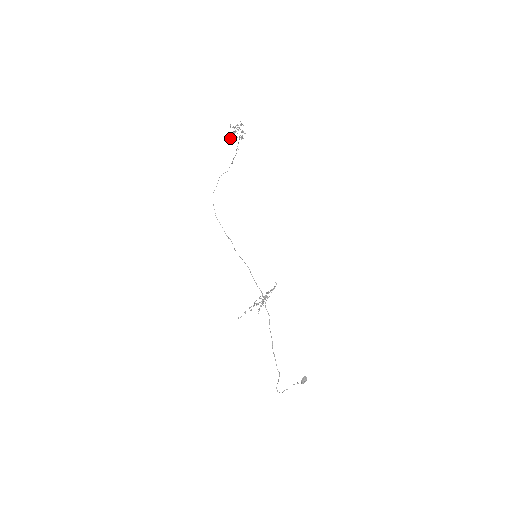
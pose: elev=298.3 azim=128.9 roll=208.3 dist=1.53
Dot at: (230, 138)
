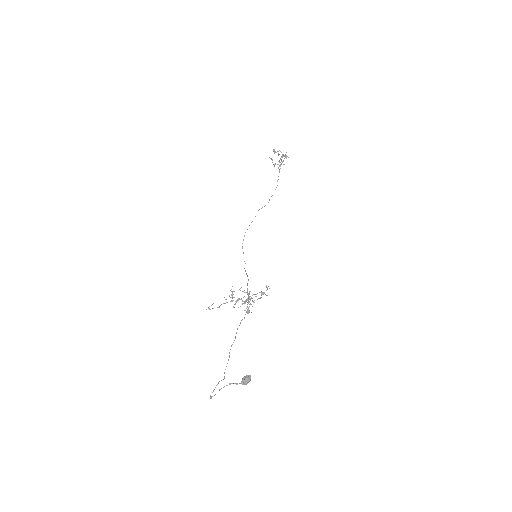
Dot at: (271, 159)
